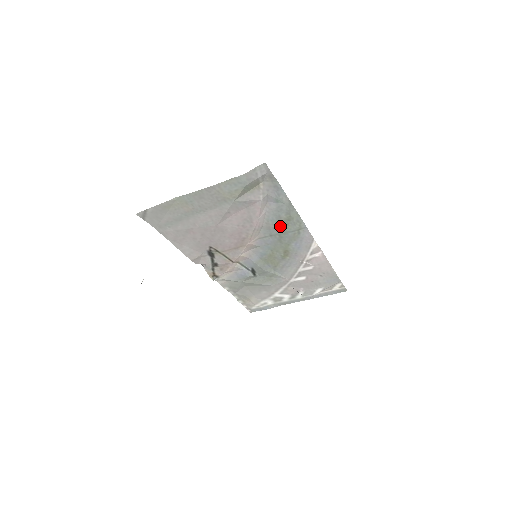
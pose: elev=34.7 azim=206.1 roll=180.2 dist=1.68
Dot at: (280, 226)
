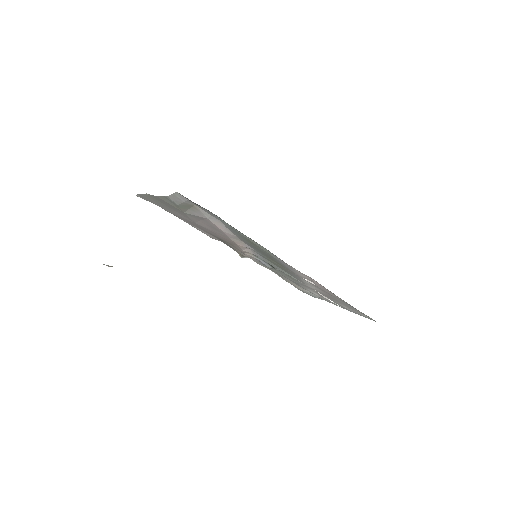
Dot at: (250, 243)
